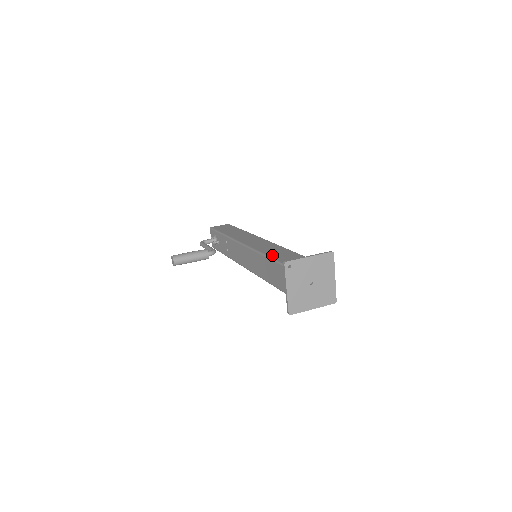
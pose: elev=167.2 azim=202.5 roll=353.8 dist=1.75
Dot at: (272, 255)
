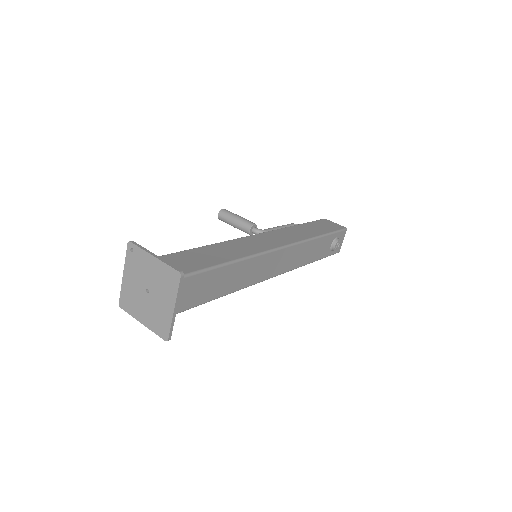
Dot at: (205, 248)
